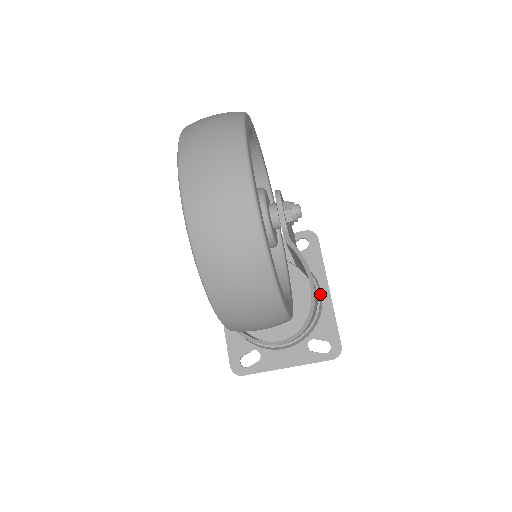
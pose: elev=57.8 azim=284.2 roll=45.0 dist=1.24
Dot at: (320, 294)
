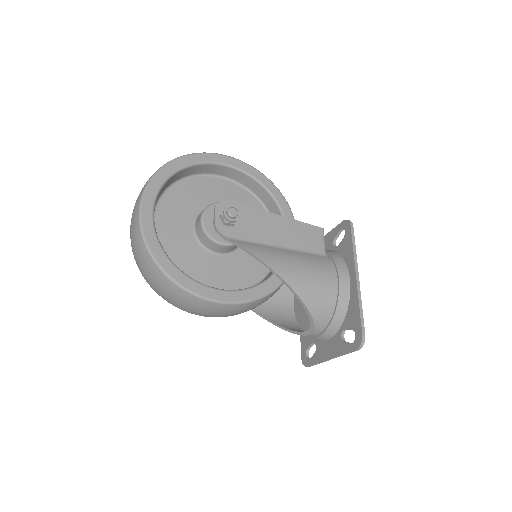
Dot at: (344, 282)
